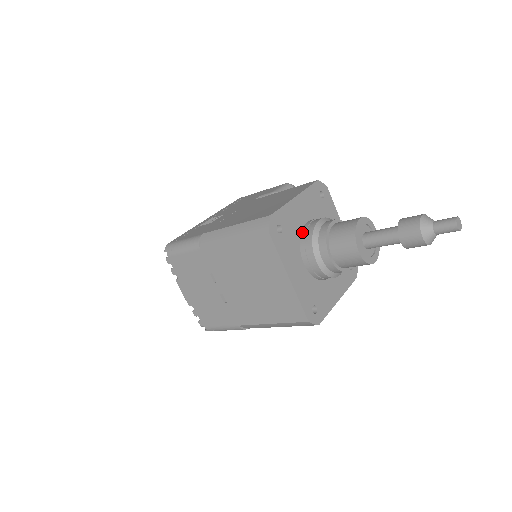
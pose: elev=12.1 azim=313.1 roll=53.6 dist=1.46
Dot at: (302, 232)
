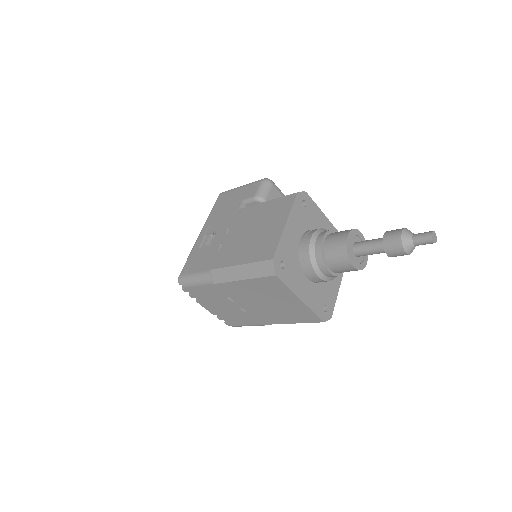
Dot at: (299, 253)
